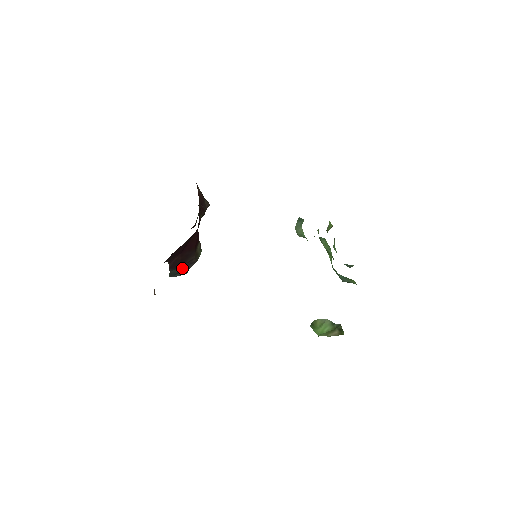
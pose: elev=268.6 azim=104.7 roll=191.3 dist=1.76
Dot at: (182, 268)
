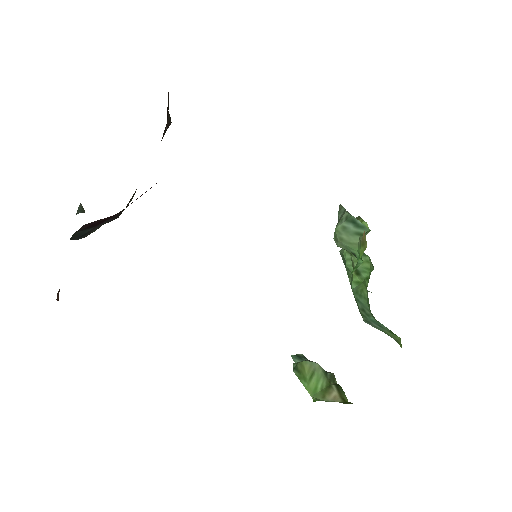
Dot at: occluded
